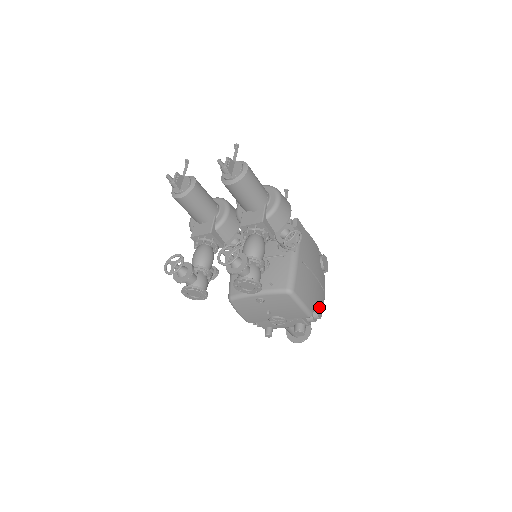
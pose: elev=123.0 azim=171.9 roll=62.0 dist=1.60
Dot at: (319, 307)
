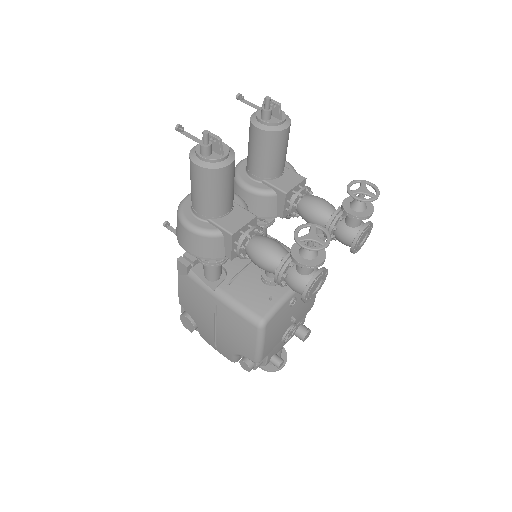
Dot at: occluded
